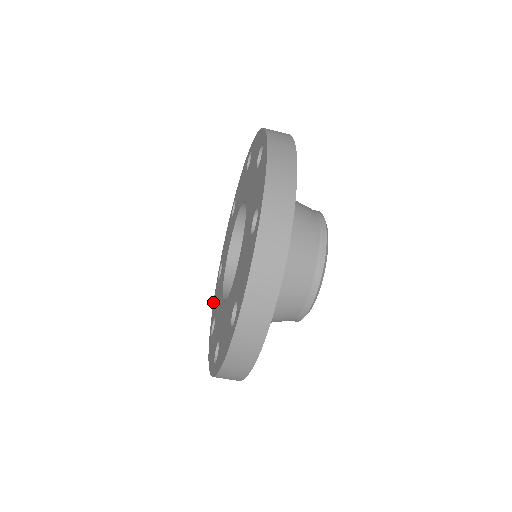
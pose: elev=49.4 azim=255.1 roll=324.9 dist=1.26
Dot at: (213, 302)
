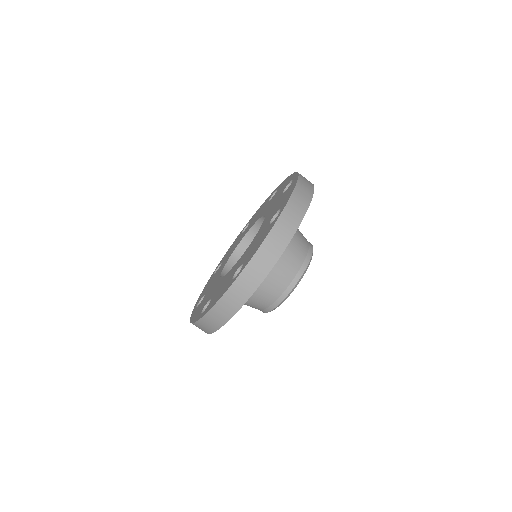
Dot at: (190, 320)
